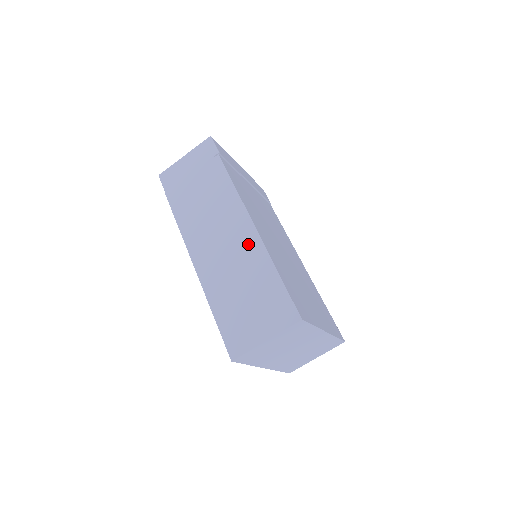
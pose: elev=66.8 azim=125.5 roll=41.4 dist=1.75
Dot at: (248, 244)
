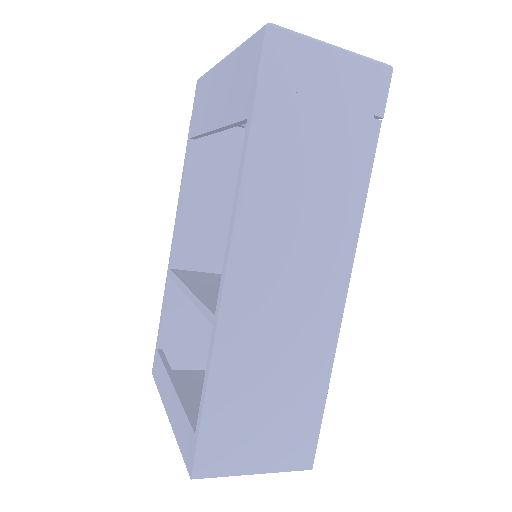
Dot at: (321, 321)
